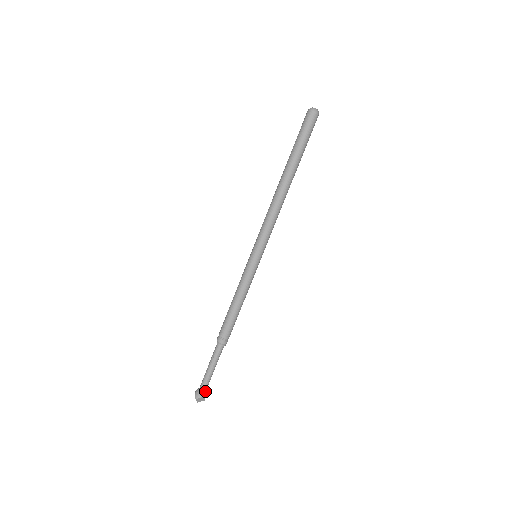
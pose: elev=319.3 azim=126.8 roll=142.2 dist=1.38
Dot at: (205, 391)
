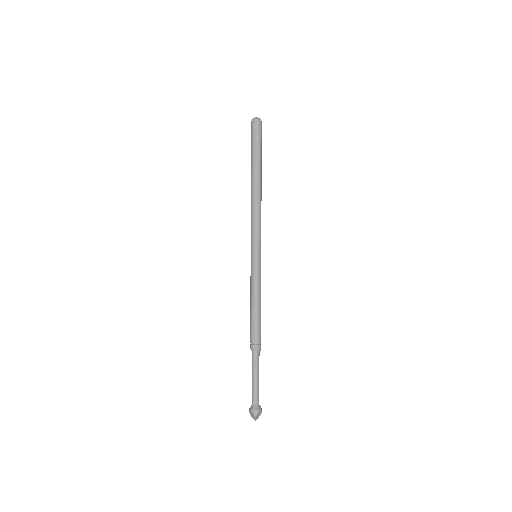
Dot at: (259, 405)
